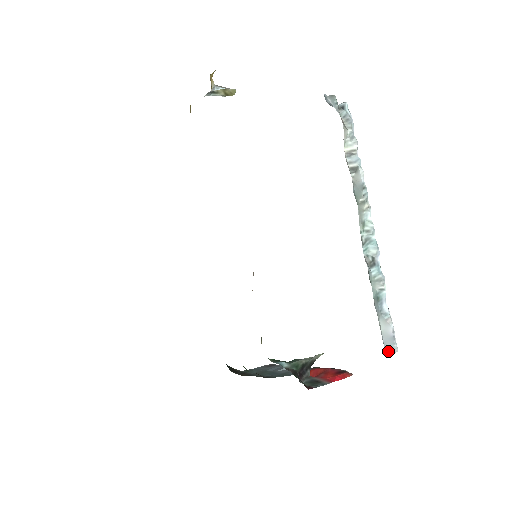
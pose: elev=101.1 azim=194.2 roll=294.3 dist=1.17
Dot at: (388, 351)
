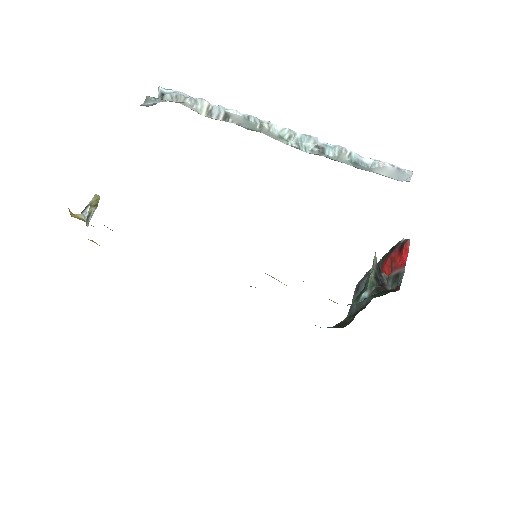
Dot at: (407, 180)
